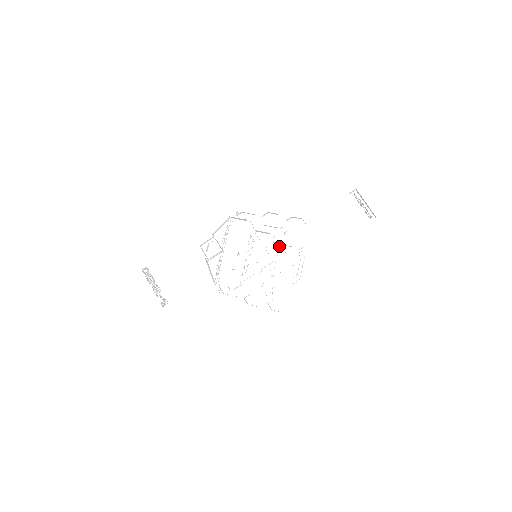
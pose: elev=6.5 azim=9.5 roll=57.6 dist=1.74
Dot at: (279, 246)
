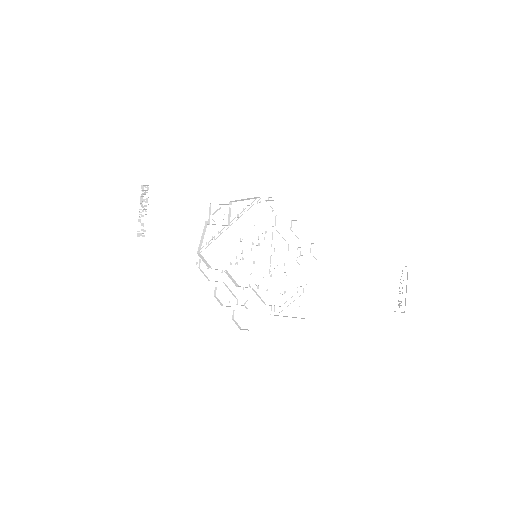
Dot at: (286, 263)
